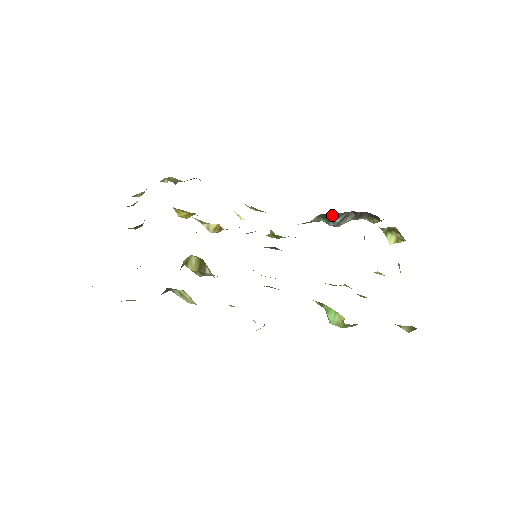
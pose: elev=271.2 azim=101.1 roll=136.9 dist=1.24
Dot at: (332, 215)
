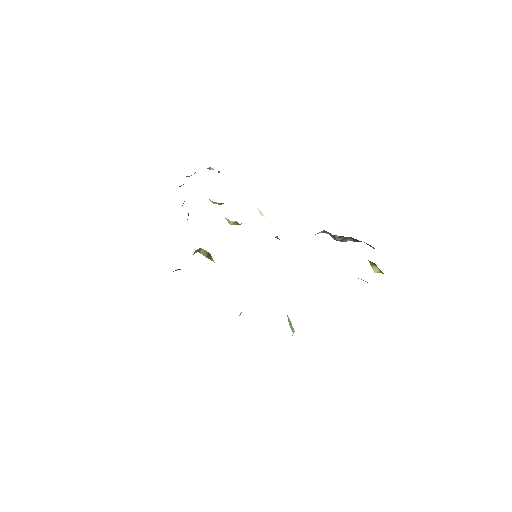
Dot at: (333, 235)
